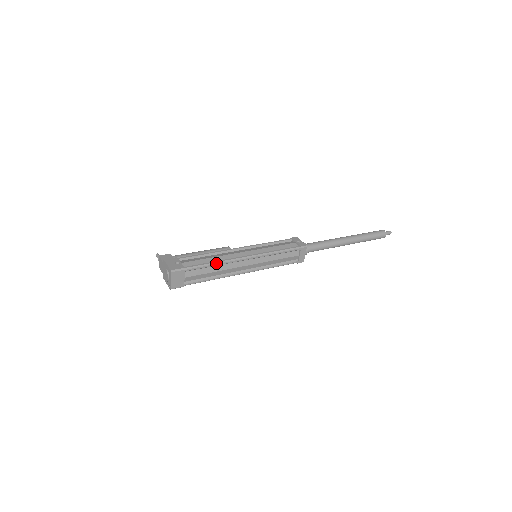
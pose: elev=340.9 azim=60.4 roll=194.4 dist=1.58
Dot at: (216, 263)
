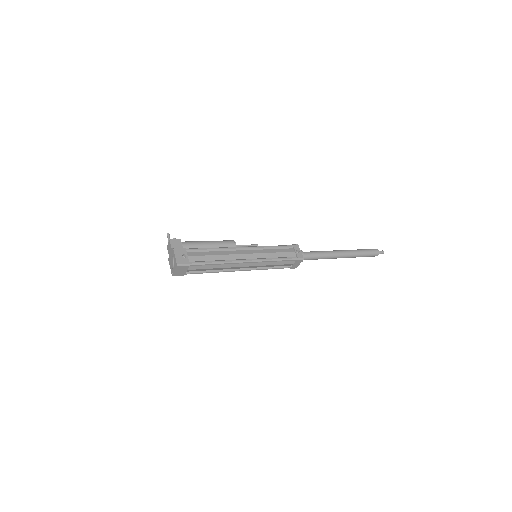
Dot at: (219, 263)
